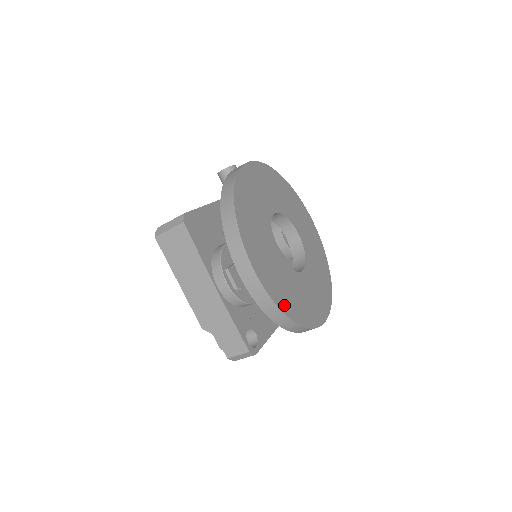
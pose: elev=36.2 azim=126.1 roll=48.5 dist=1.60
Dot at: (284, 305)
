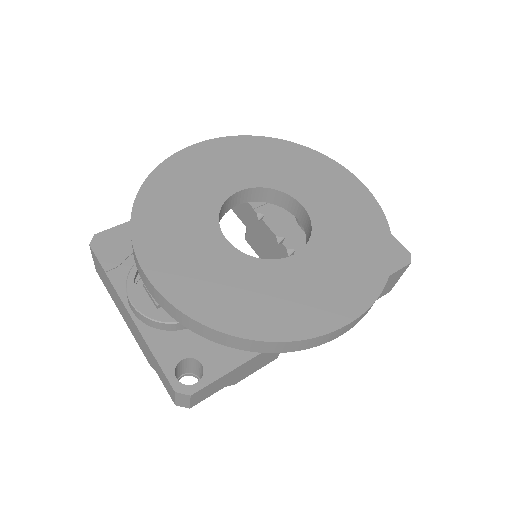
Dot at: (211, 313)
